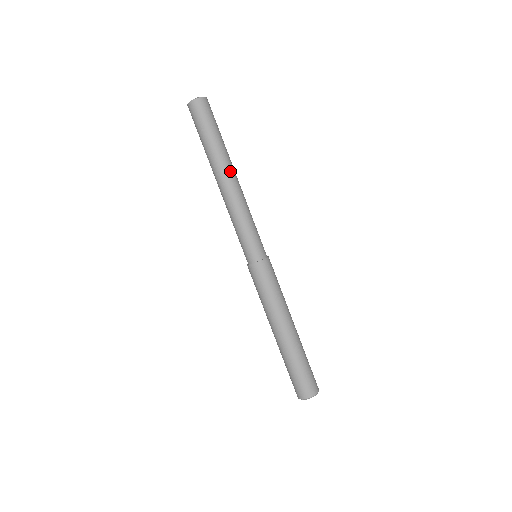
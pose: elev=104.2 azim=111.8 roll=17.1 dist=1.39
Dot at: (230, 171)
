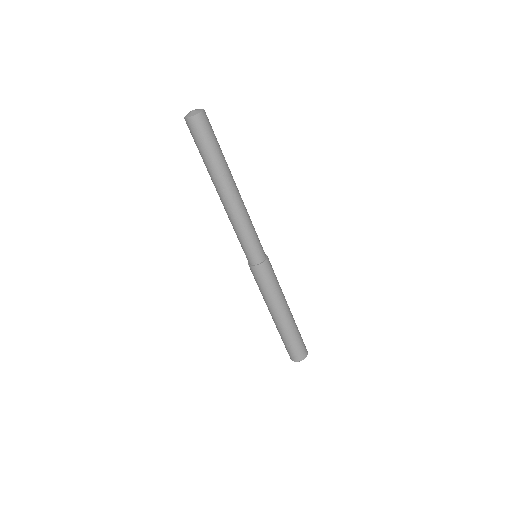
Dot at: (230, 186)
